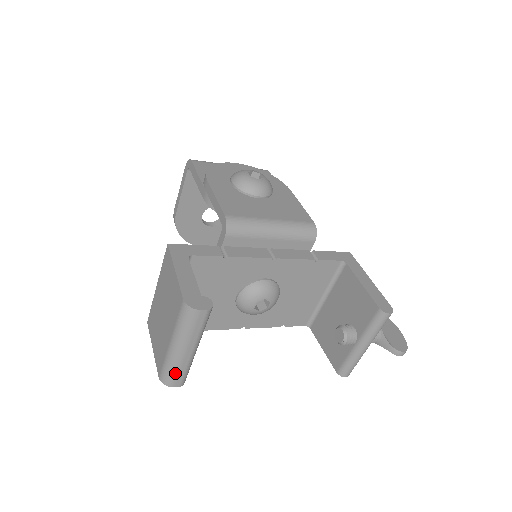
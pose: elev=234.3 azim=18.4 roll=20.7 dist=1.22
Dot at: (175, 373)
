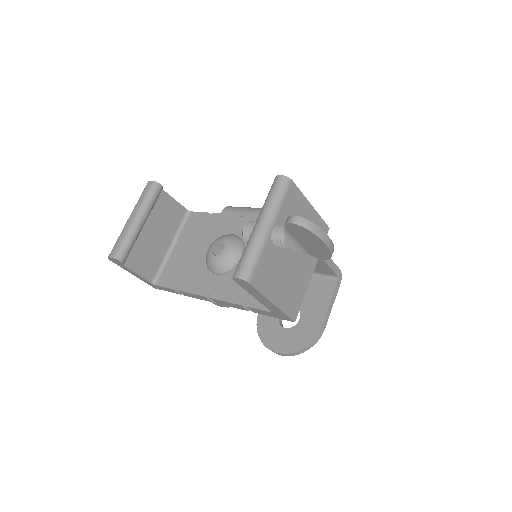
Dot at: (117, 241)
